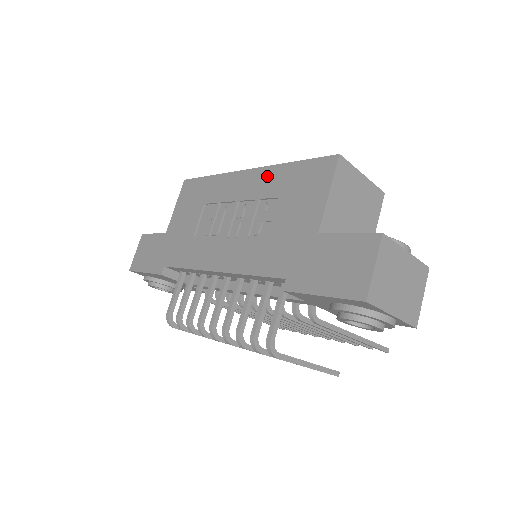
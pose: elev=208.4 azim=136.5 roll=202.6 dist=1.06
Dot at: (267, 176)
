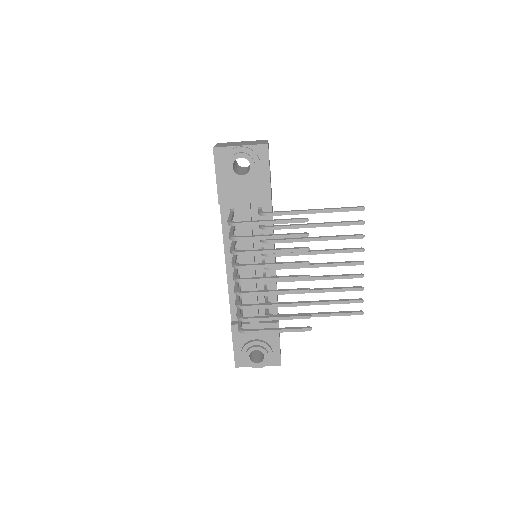
Dot at: occluded
